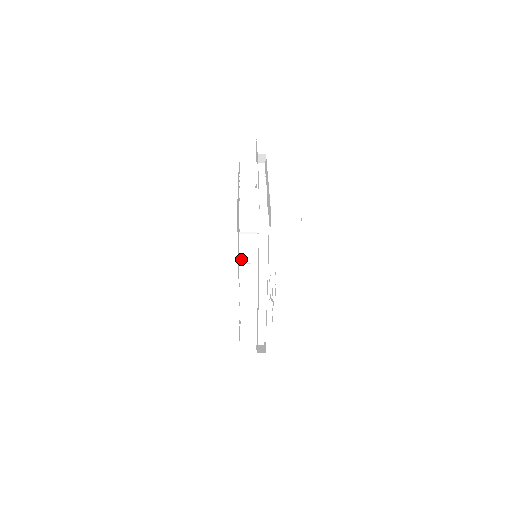
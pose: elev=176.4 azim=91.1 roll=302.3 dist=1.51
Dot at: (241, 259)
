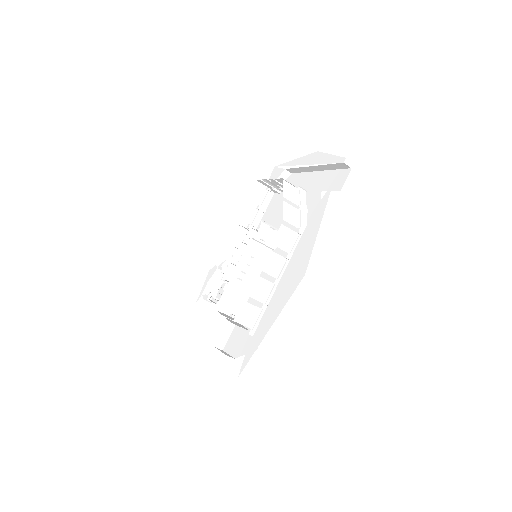
Dot at: (285, 219)
